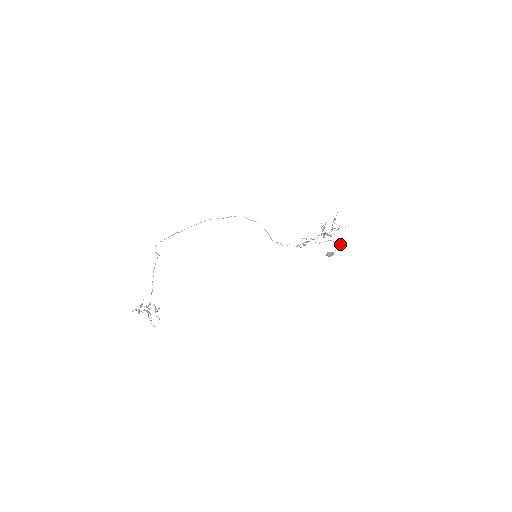
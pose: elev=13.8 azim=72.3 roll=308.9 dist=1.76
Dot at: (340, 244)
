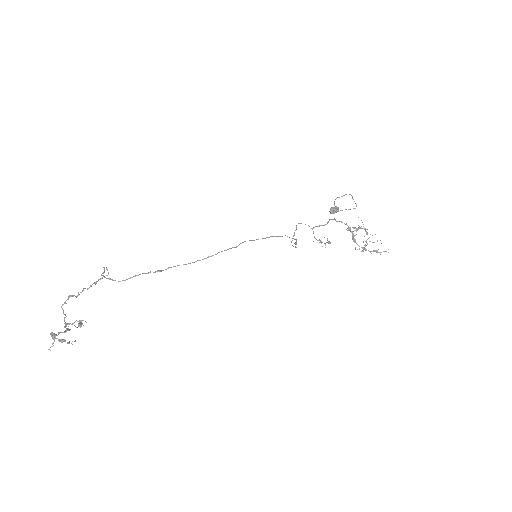
Dot at: occluded
